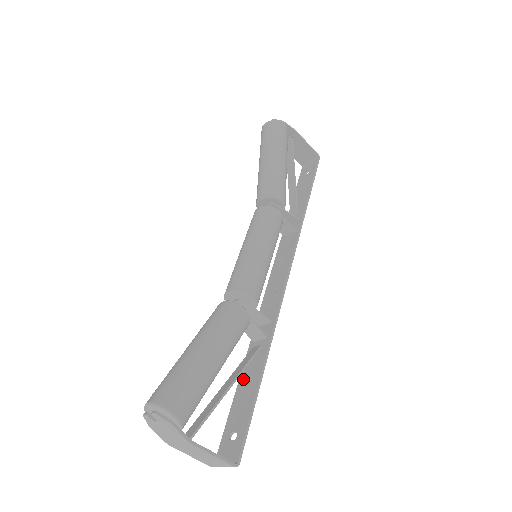
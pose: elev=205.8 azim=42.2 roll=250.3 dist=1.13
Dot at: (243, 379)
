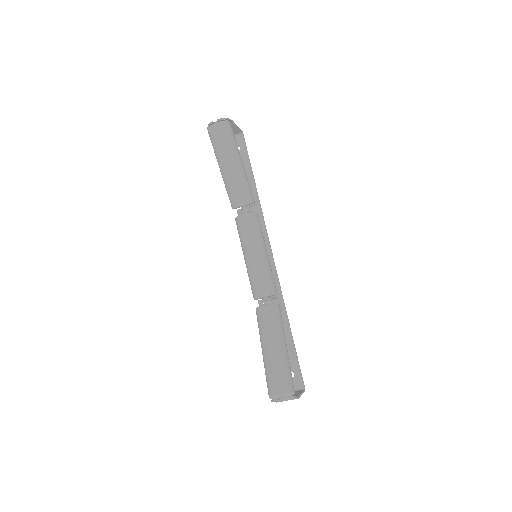
Dot at: occluded
